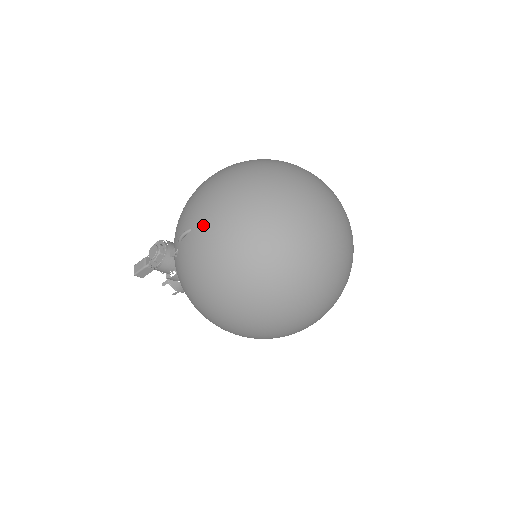
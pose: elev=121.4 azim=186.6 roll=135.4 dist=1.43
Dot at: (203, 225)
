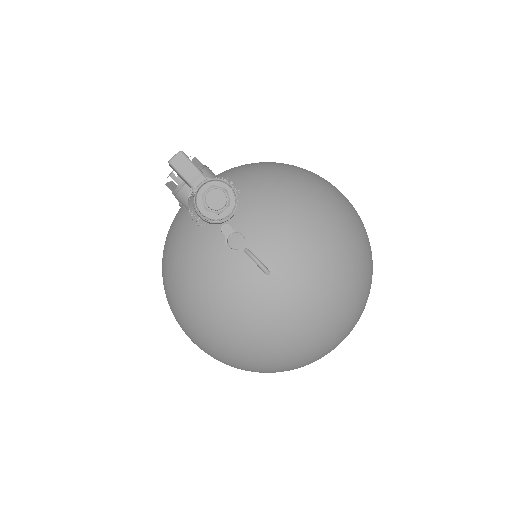
Dot at: (281, 296)
